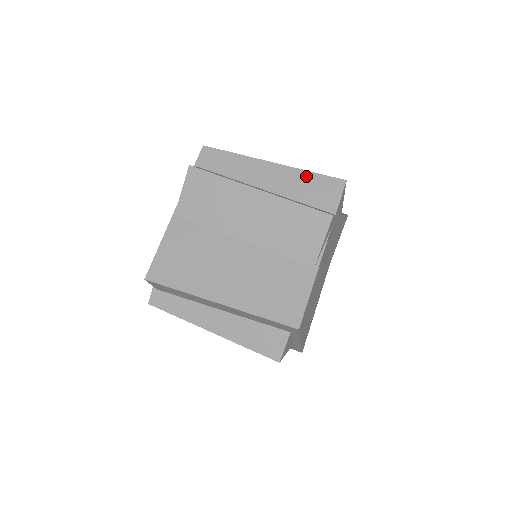
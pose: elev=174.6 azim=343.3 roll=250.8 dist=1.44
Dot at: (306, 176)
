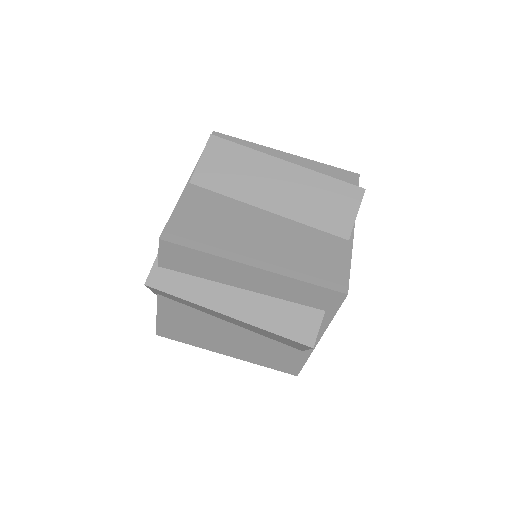
Dot at: (322, 167)
